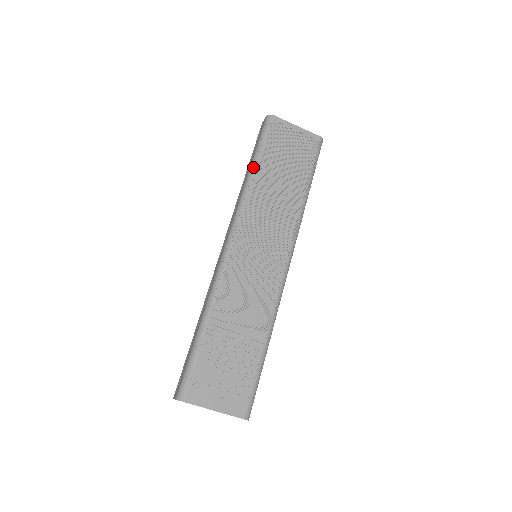
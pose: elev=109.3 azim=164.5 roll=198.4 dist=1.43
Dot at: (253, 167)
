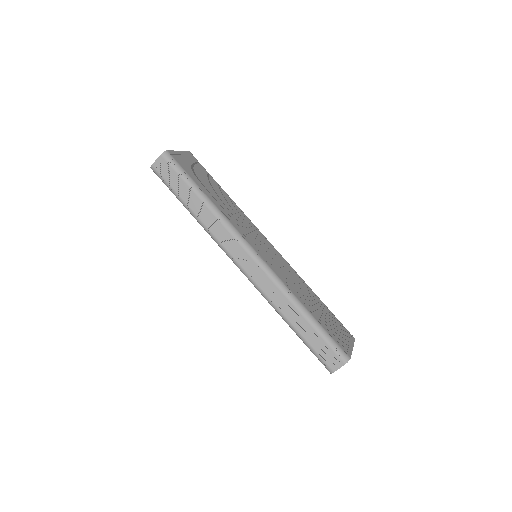
Dot at: (204, 197)
